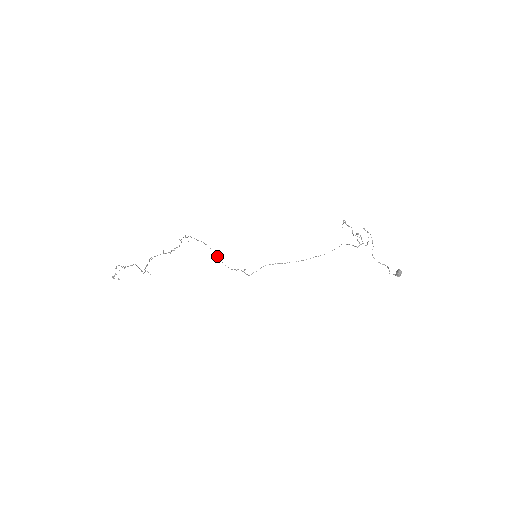
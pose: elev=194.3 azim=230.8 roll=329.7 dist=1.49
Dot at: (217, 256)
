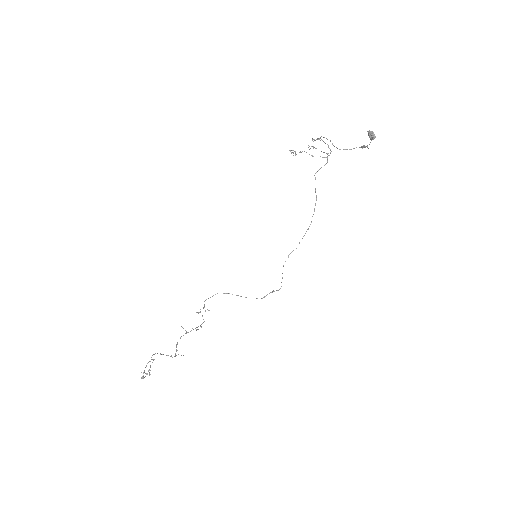
Dot at: occluded
